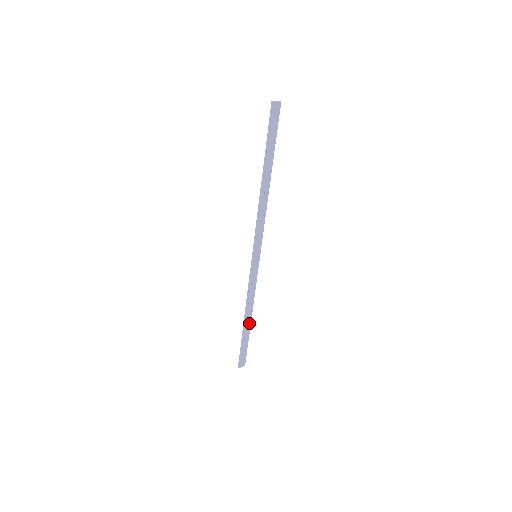
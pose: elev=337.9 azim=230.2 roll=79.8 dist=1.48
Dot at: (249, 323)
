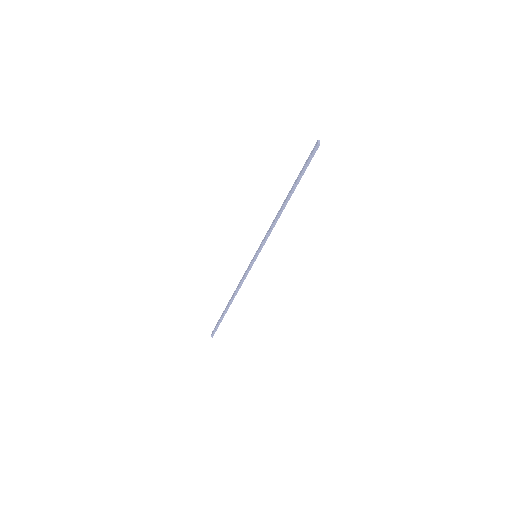
Dot at: occluded
